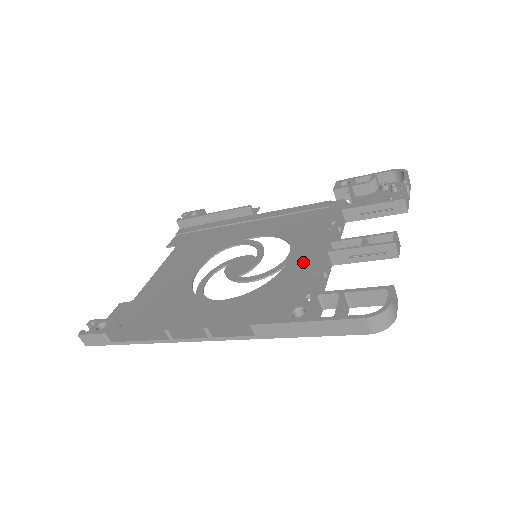
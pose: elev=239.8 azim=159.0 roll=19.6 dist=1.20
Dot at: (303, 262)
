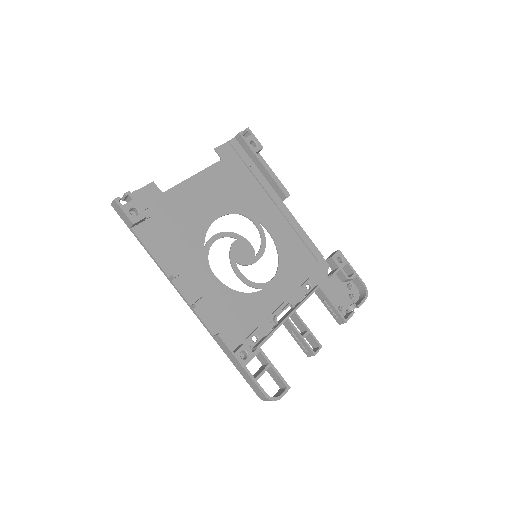
Dot at: (272, 300)
